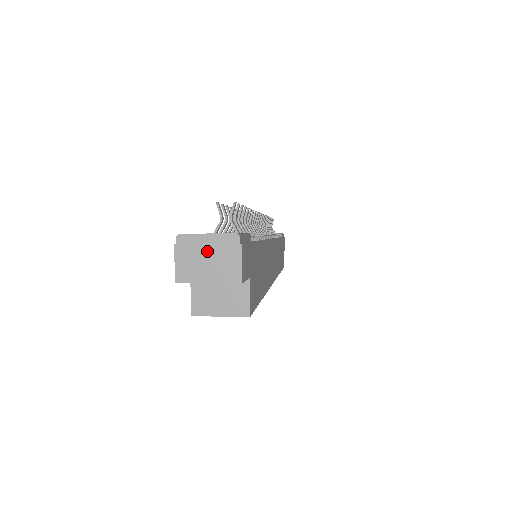
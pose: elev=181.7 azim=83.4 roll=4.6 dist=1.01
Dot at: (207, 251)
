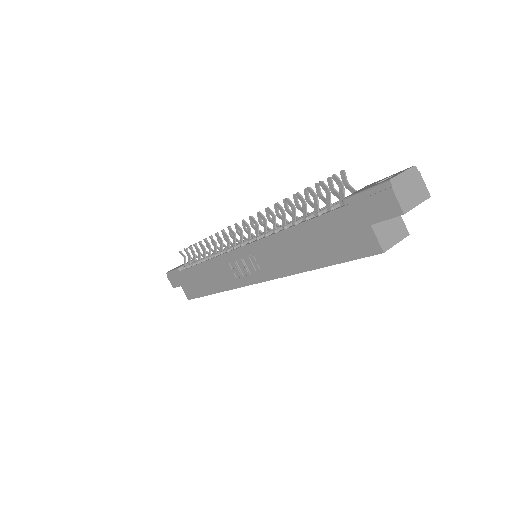
Dot at: (408, 184)
